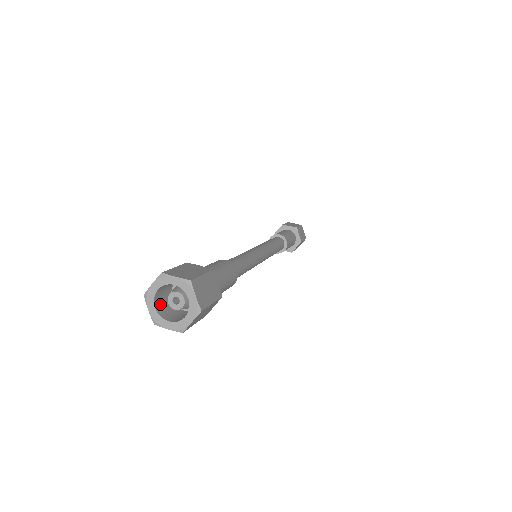
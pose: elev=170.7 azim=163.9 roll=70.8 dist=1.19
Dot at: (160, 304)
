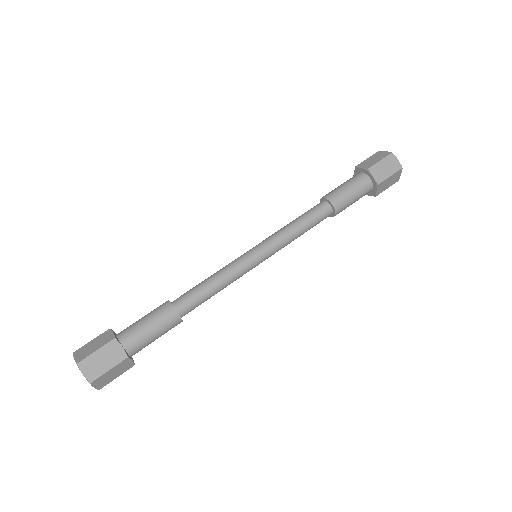
Dot at: occluded
